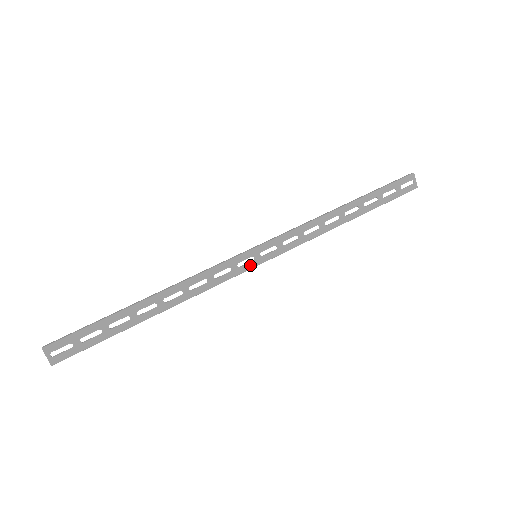
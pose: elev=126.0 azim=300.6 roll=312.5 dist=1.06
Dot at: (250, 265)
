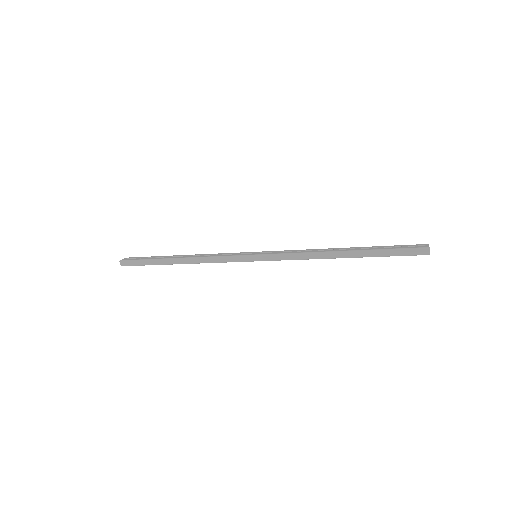
Dot at: (247, 254)
